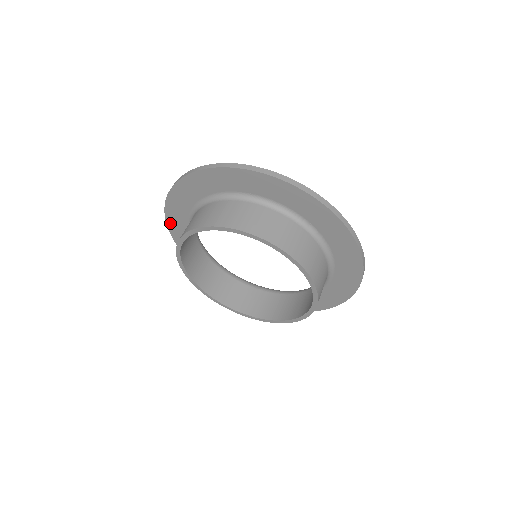
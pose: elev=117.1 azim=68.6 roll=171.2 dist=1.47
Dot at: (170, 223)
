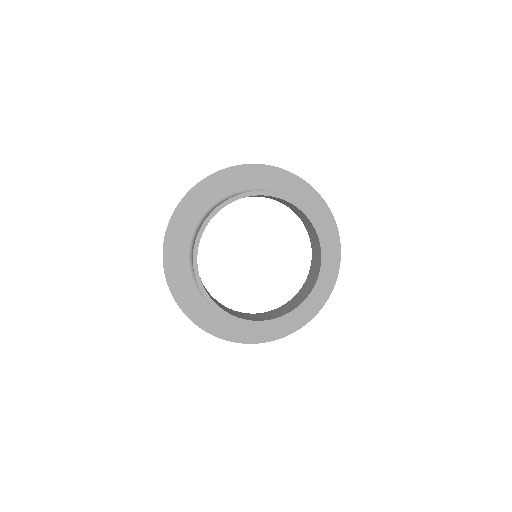
Dot at: (169, 274)
